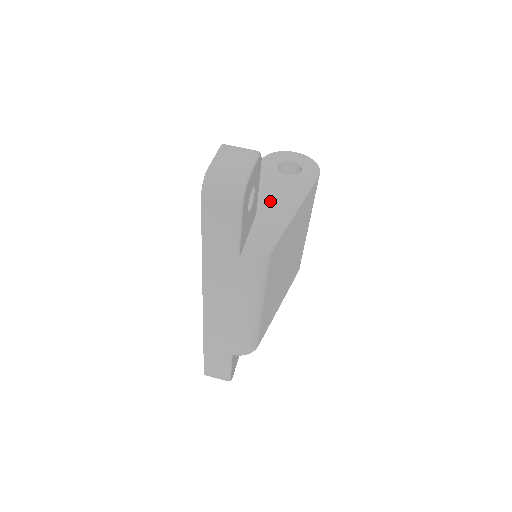
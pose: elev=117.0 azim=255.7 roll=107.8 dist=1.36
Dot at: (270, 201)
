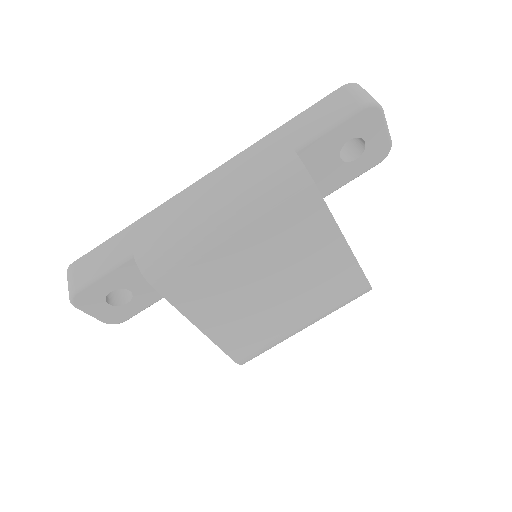
Dot at: occluded
